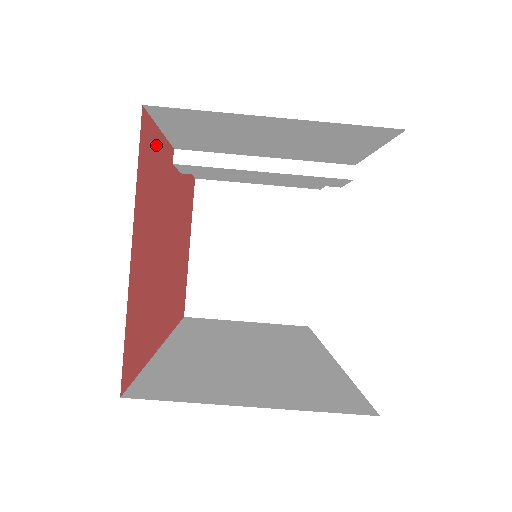
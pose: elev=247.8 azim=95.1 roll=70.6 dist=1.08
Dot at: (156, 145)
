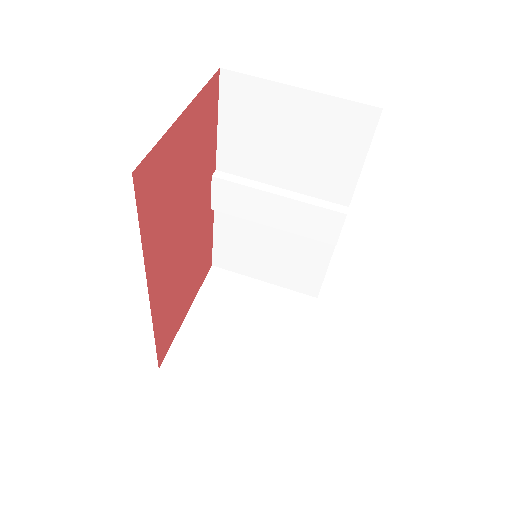
Dot at: (213, 119)
